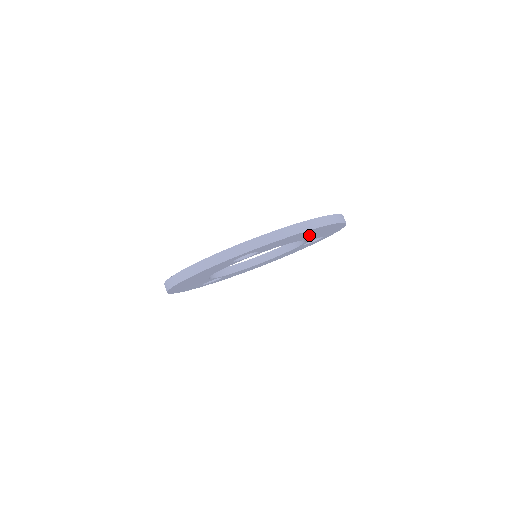
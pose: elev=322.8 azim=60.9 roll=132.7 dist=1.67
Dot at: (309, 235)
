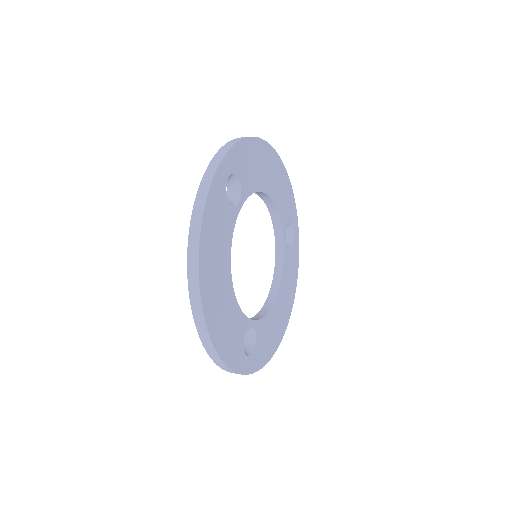
Dot at: (269, 178)
